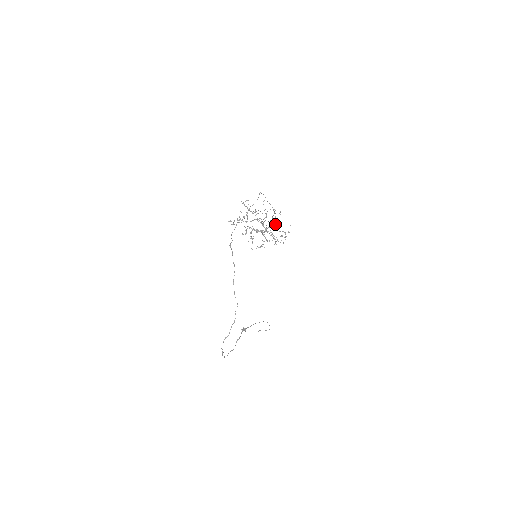
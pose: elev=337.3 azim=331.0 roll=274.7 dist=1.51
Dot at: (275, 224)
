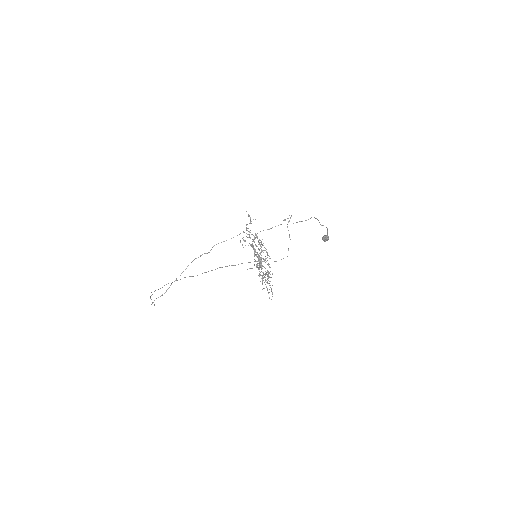
Dot at: (323, 238)
